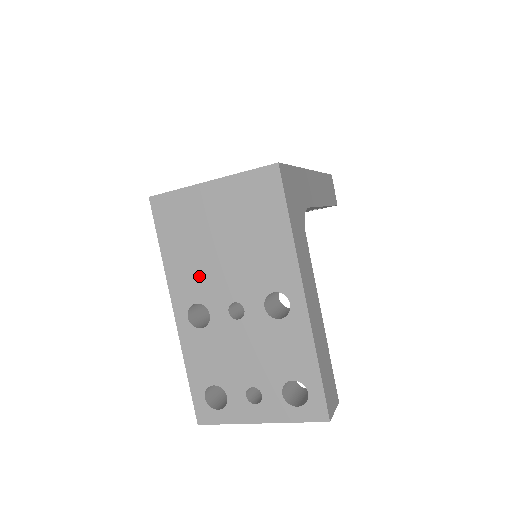
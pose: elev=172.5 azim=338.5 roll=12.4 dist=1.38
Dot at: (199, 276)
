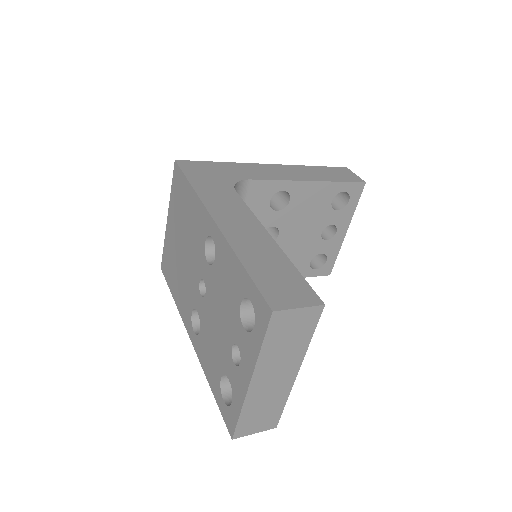
Dot at: (185, 289)
